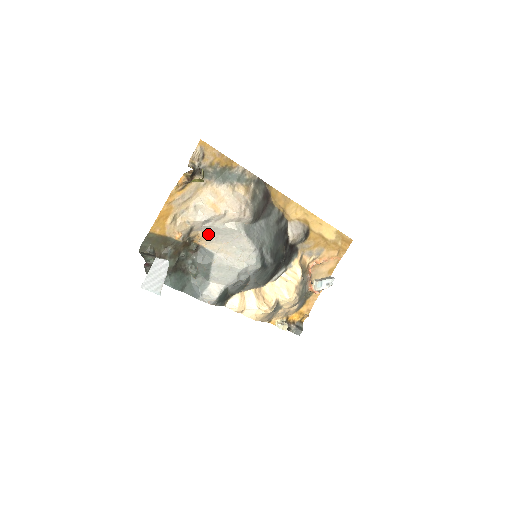
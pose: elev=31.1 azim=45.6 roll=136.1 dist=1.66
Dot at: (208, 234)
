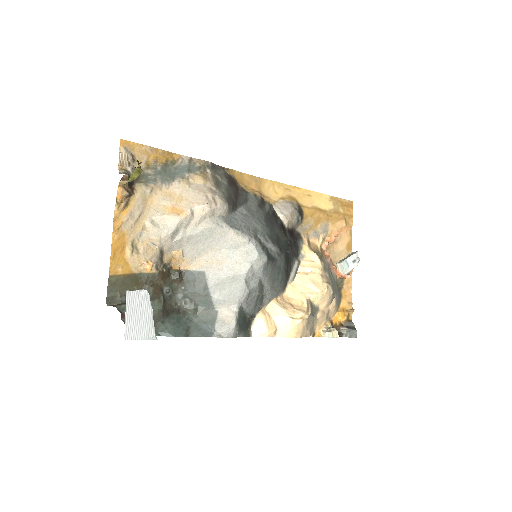
Dot at: (185, 250)
